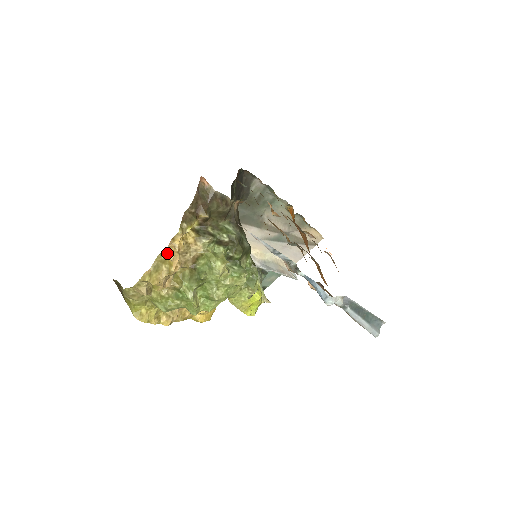
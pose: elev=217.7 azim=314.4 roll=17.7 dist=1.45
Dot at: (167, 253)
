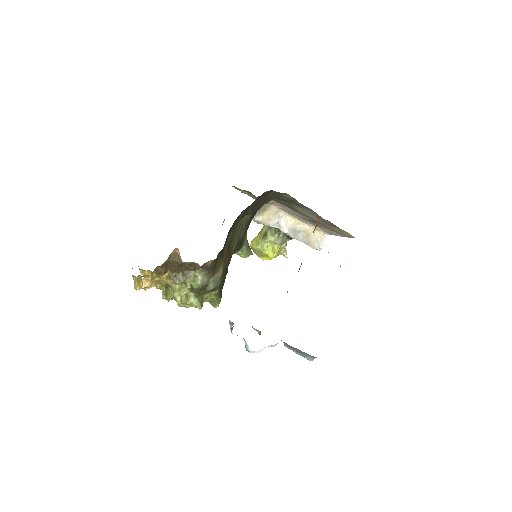
Dot at: (142, 281)
